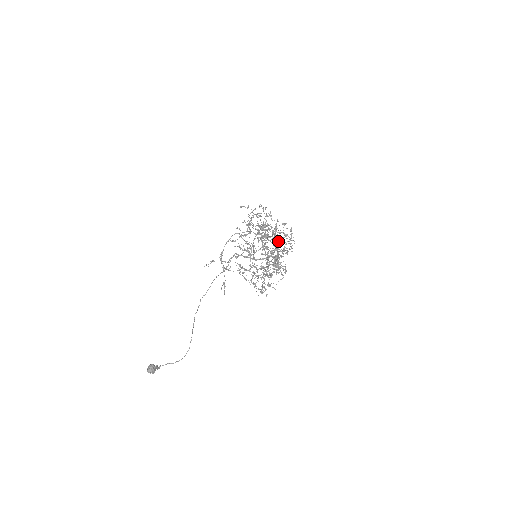
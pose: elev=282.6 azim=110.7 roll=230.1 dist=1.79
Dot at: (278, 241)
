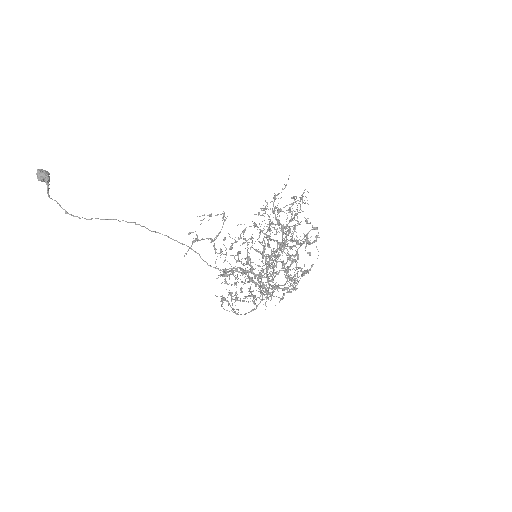
Dot at: occluded
